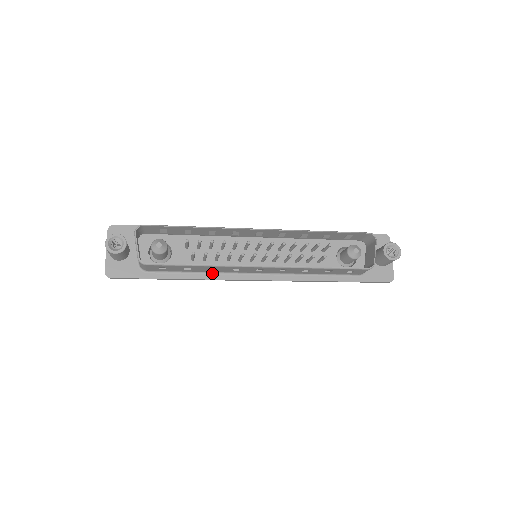
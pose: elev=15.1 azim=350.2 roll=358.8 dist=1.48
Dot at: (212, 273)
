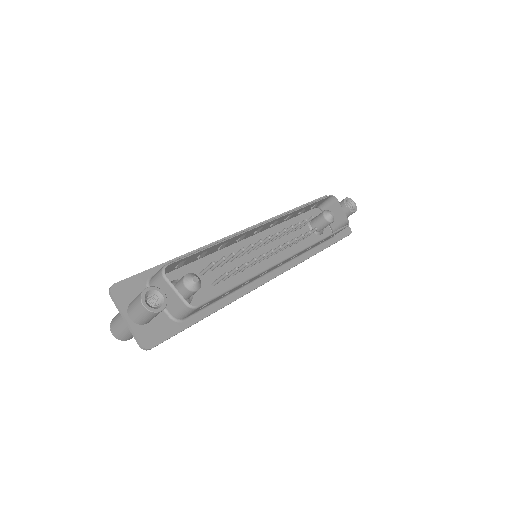
Dot at: (239, 290)
